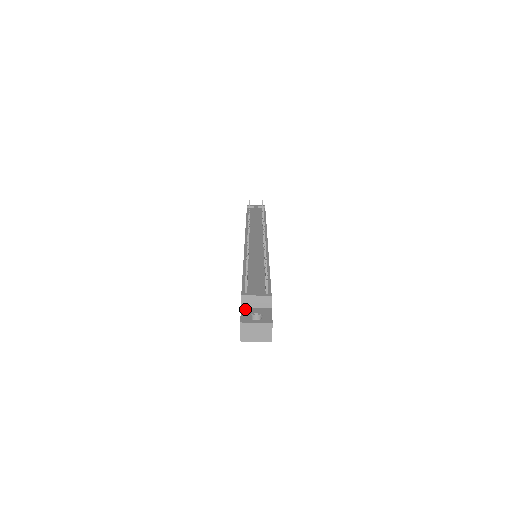
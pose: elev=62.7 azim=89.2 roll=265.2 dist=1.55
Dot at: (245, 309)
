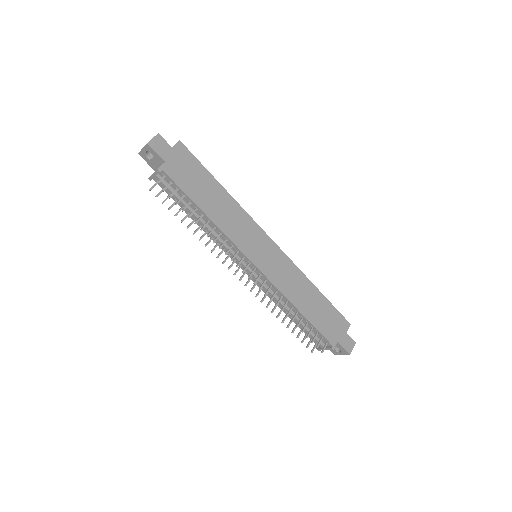
Dot at: occluded
